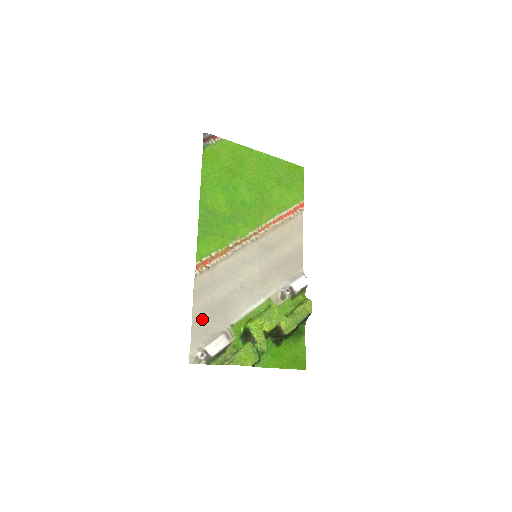
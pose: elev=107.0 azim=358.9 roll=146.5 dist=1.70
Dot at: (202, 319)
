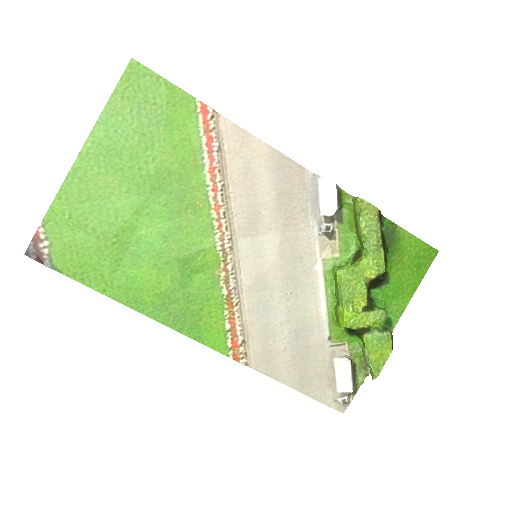
Dot at: (303, 377)
